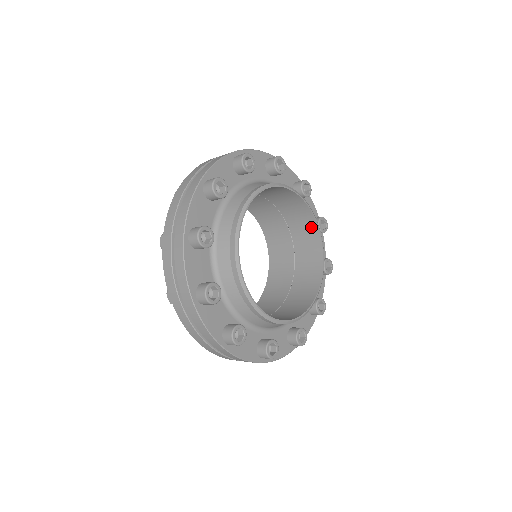
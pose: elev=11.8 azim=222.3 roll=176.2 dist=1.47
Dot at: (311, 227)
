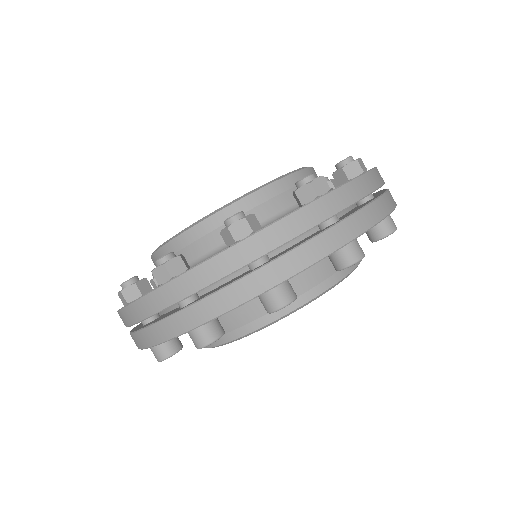
Dot at: occluded
